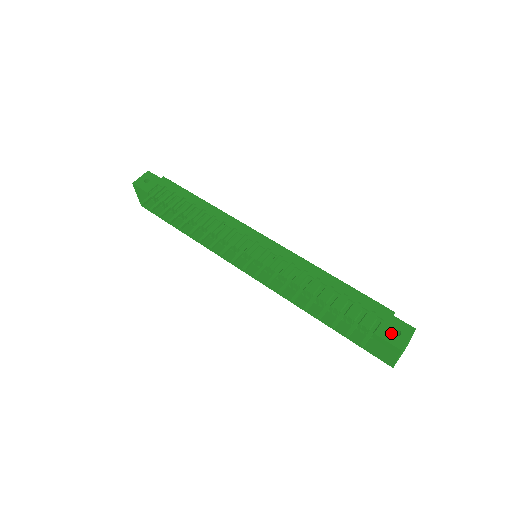
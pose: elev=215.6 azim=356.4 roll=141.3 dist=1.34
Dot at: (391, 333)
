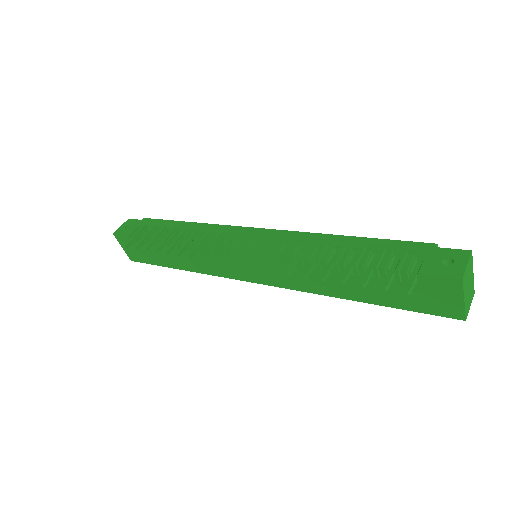
Dot at: (440, 265)
